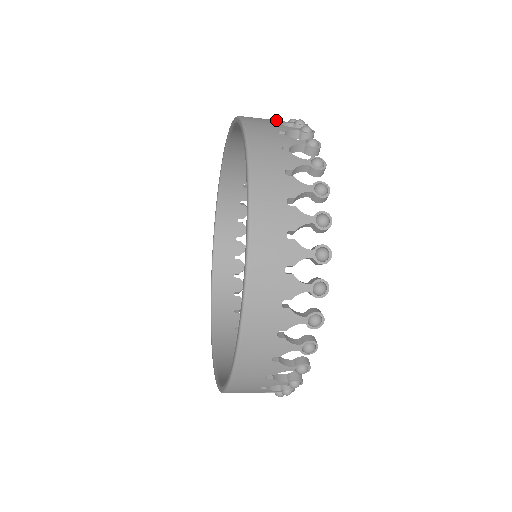
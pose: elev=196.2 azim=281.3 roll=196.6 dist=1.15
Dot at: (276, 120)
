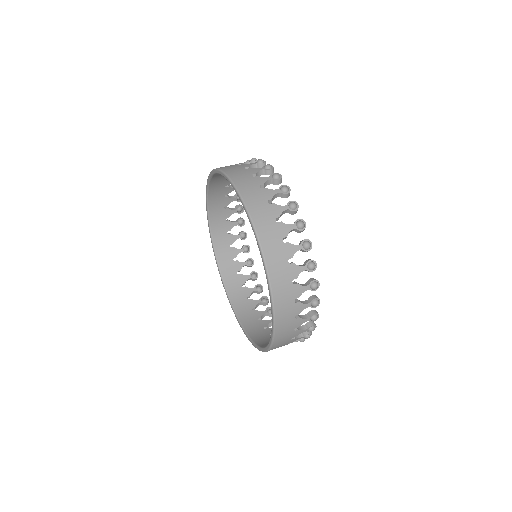
Dot at: (283, 225)
